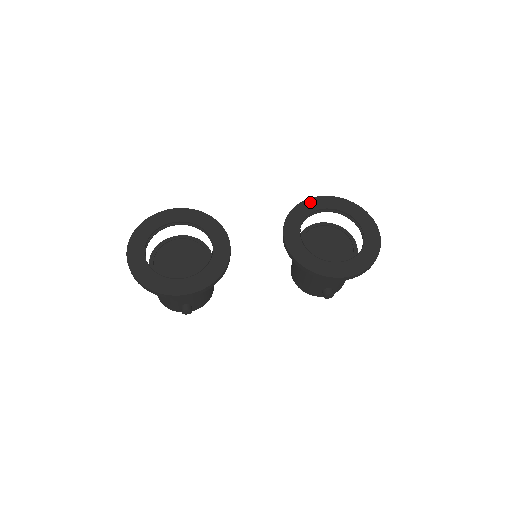
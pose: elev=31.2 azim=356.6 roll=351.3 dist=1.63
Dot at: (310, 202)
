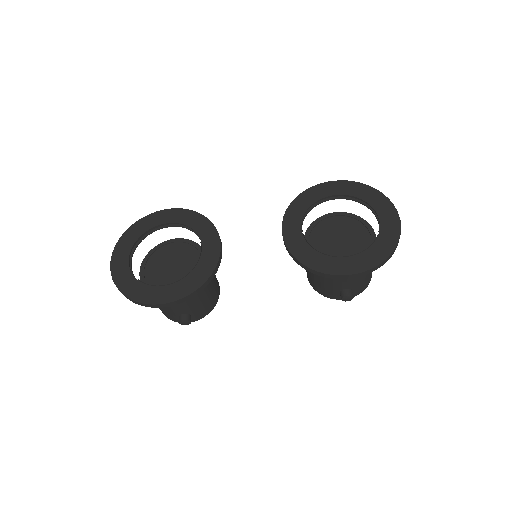
Dot at: (316, 189)
